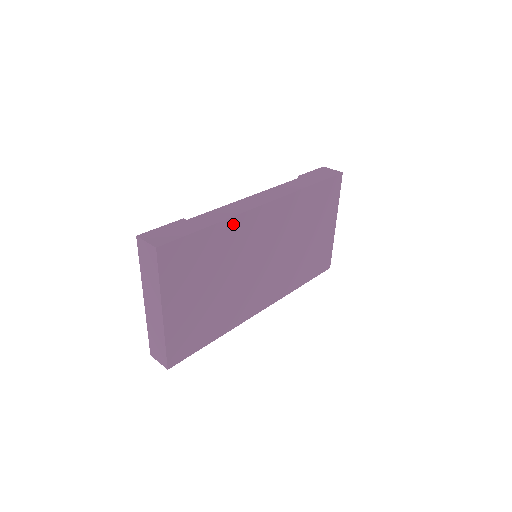
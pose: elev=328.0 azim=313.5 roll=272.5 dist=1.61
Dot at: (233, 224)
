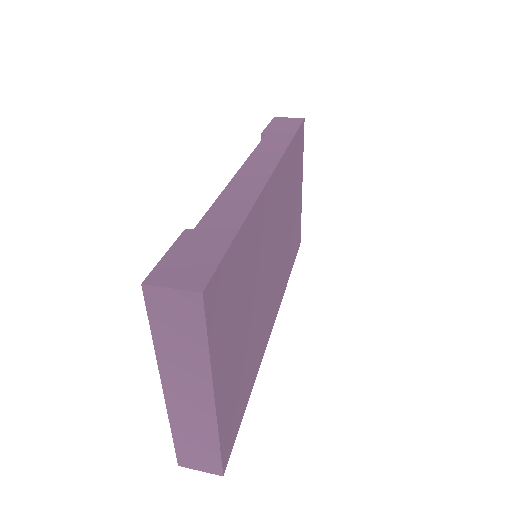
Dot at: (254, 216)
